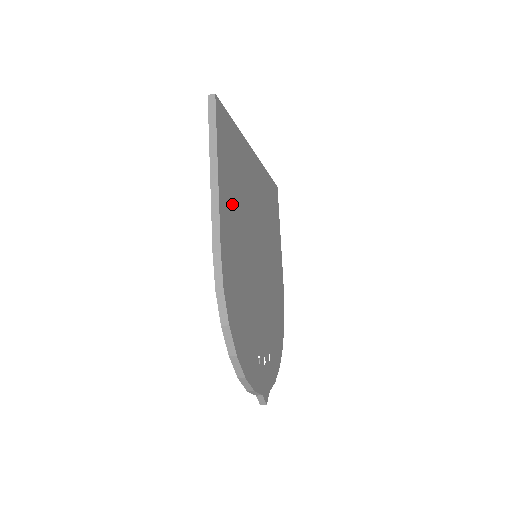
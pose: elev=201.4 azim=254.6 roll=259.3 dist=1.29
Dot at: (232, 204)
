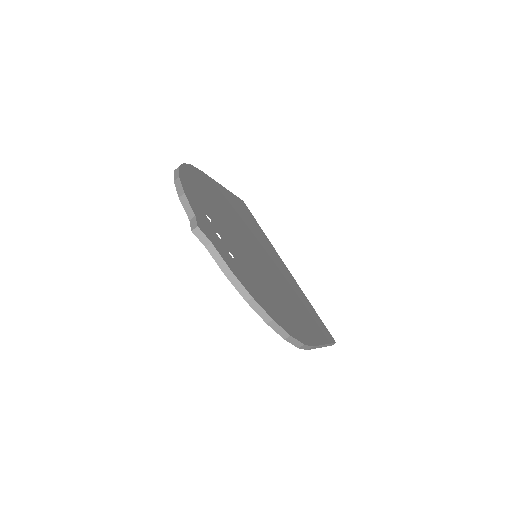
Dot at: (232, 204)
